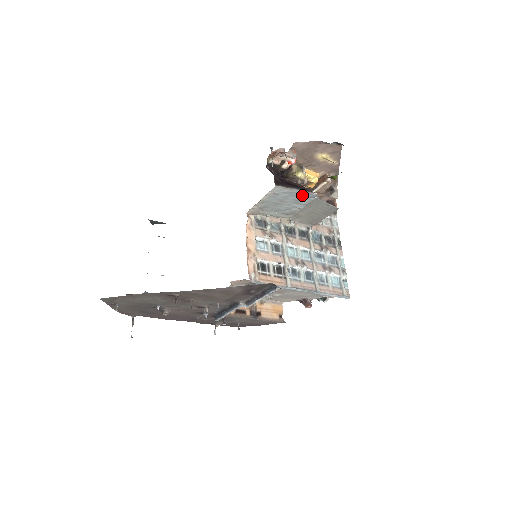
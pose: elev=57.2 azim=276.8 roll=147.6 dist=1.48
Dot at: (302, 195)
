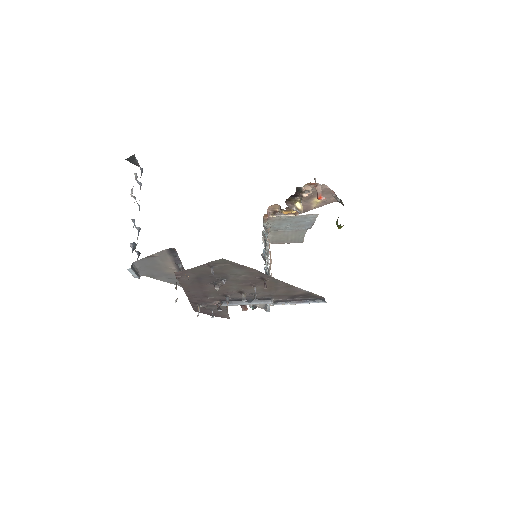
Dot at: (307, 225)
